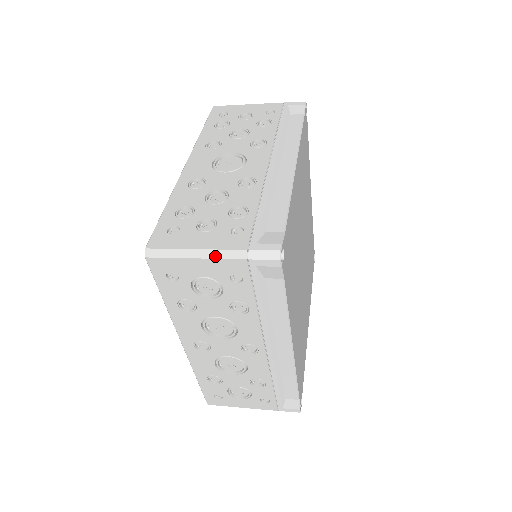
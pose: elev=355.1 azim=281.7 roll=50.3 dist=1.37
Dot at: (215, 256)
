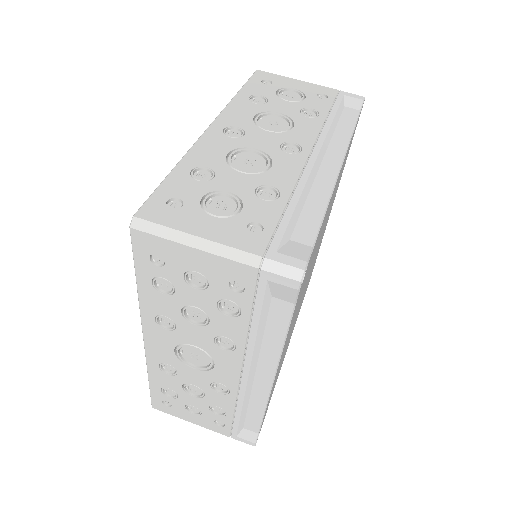
Dot at: (207, 427)
